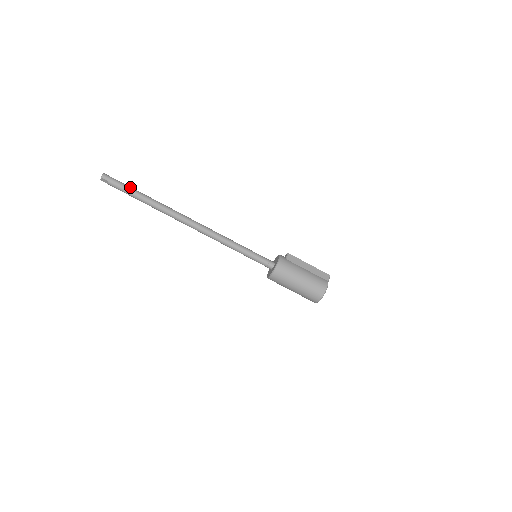
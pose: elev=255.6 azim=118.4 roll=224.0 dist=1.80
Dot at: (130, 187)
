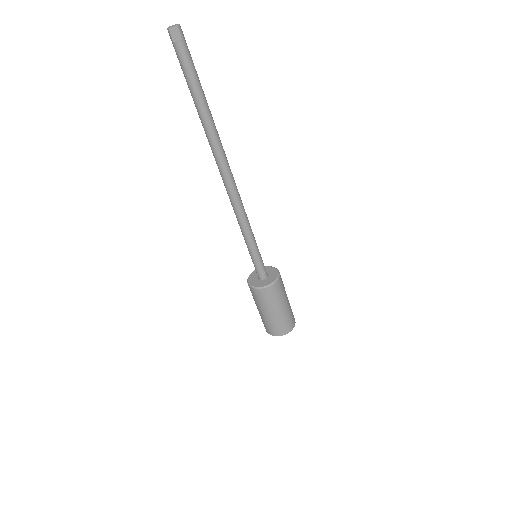
Dot at: occluded
